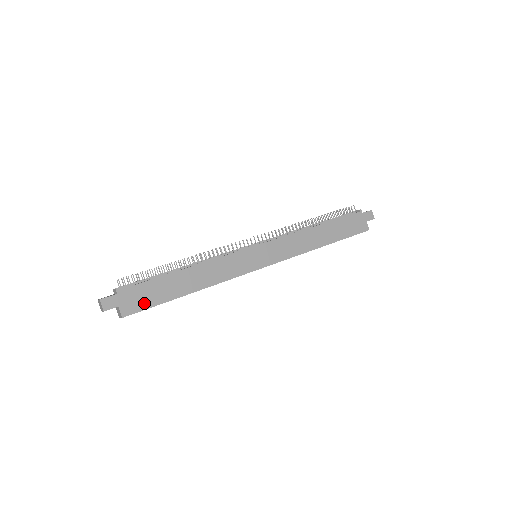
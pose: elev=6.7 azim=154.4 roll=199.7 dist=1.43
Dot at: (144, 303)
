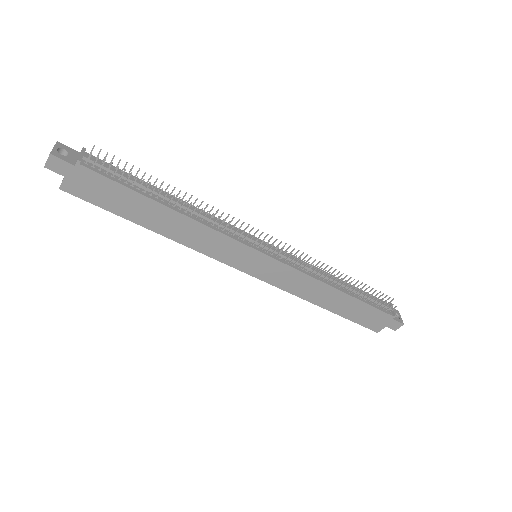
Dot at: (95, 197)
